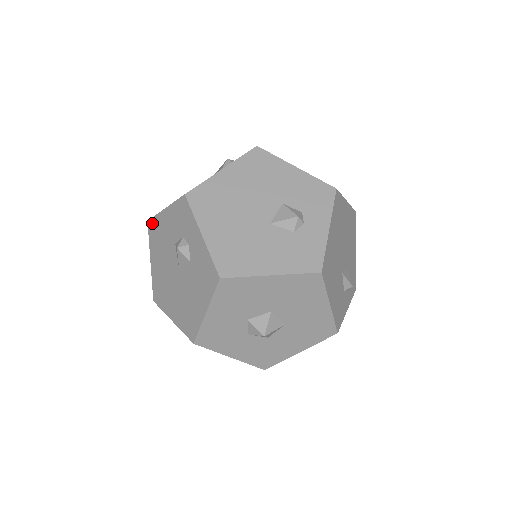
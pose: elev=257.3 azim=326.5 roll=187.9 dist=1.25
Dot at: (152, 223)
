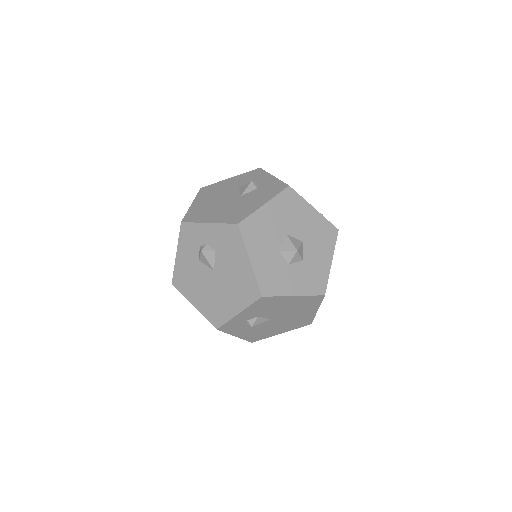
Dot at: (175, 279)
